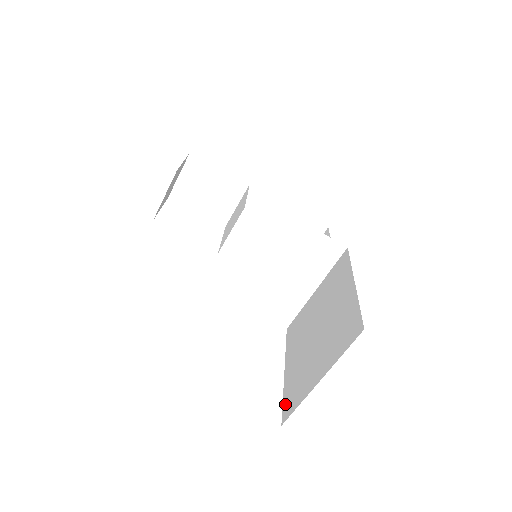
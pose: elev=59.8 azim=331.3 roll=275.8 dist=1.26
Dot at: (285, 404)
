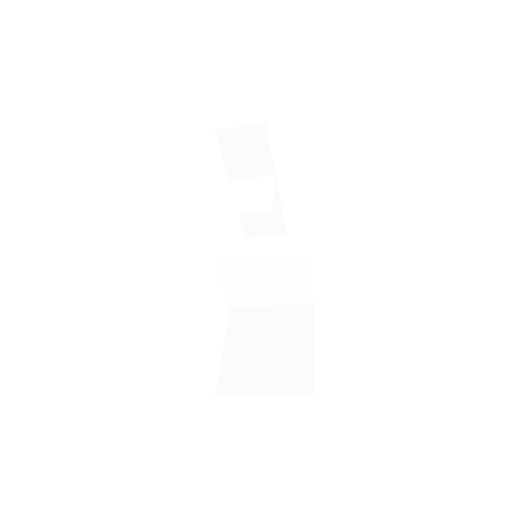
Dot at: (222, 381)
